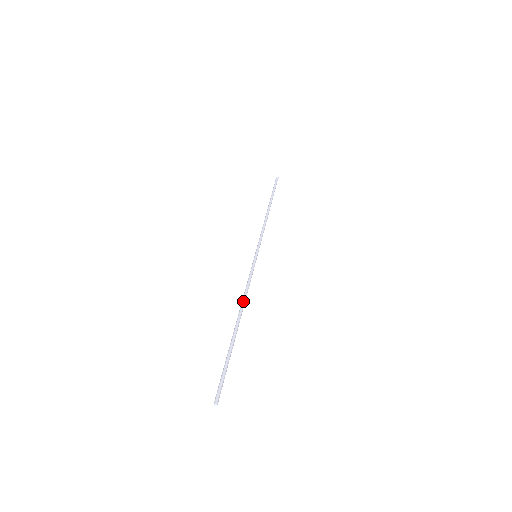
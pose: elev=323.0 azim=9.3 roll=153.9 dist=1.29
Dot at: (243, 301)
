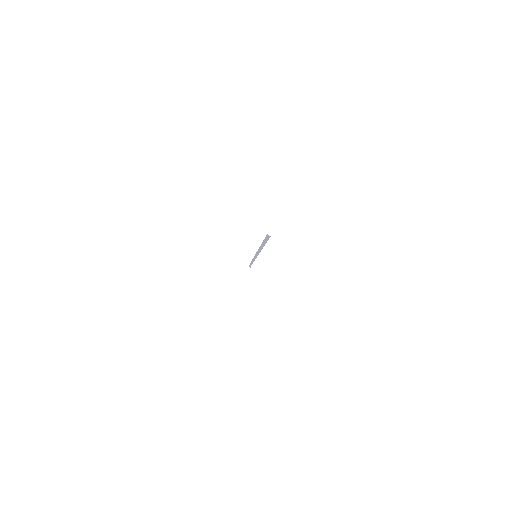
Dot at: occluded
